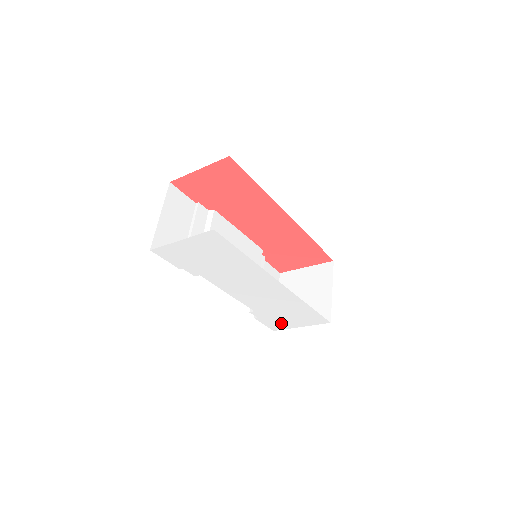
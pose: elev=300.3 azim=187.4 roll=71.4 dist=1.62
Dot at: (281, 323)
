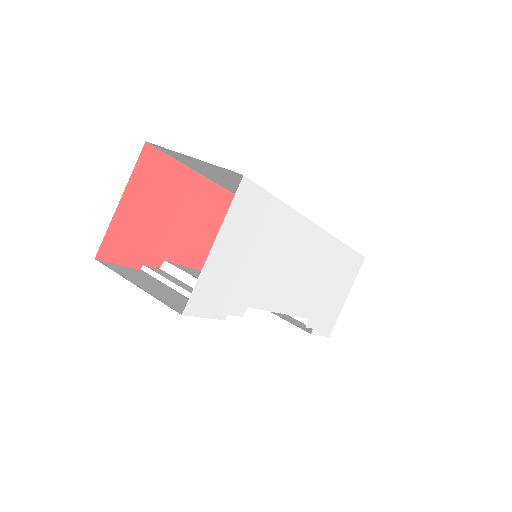
Dot at: (332, 312)
